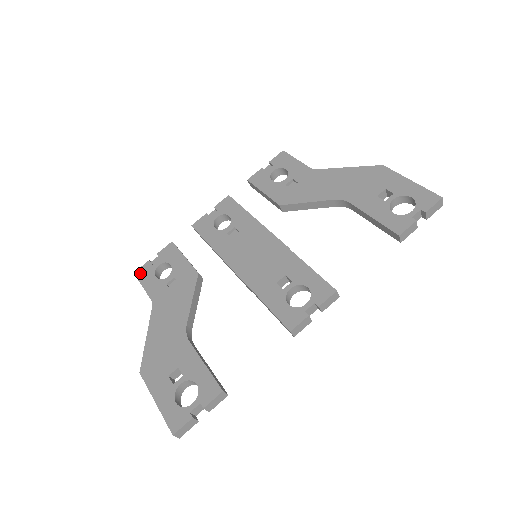
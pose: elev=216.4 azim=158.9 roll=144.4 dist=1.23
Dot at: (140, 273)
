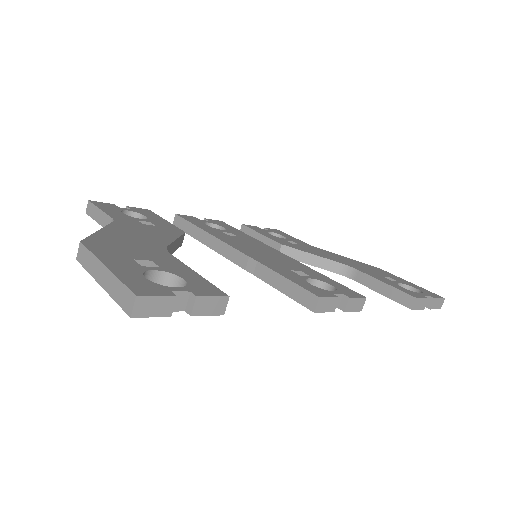
Dot at: (99, 203)
